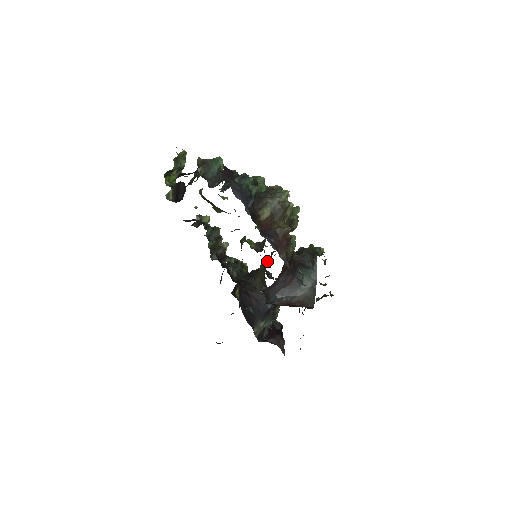
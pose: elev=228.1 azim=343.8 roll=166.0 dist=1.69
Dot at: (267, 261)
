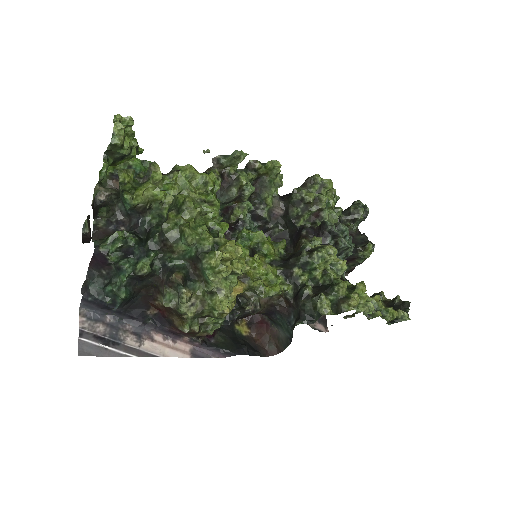
Dot at: occluded
